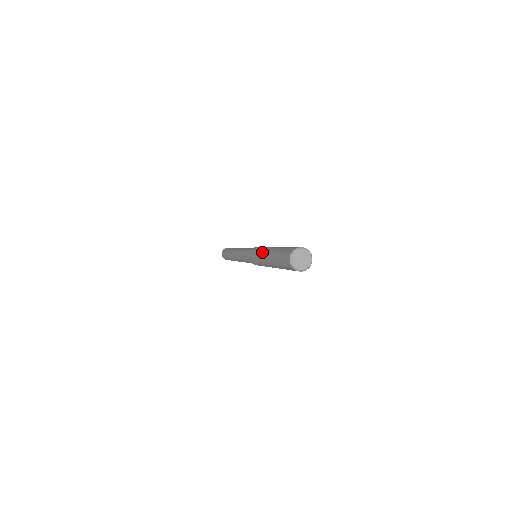
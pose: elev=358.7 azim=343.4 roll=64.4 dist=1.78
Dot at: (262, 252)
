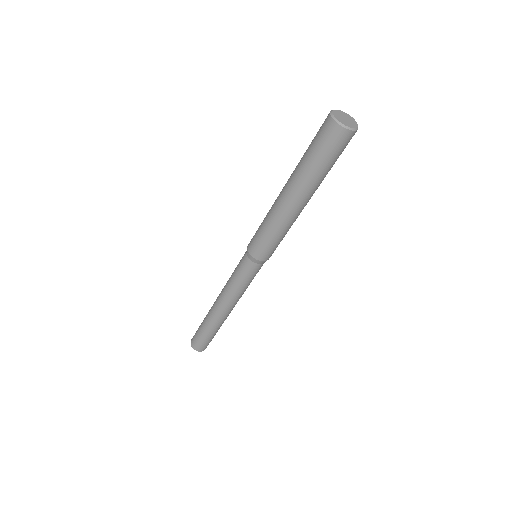
Dot at: (274, 202)
